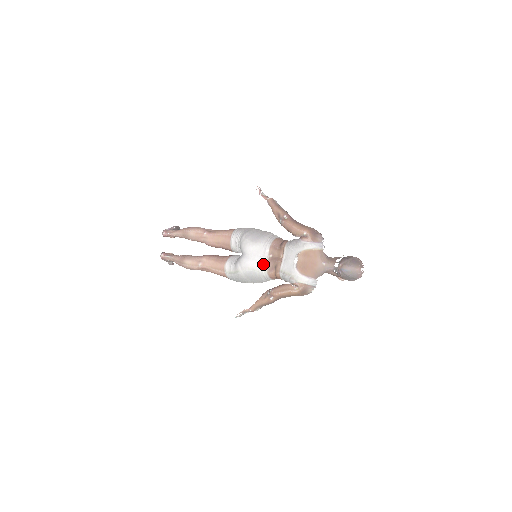
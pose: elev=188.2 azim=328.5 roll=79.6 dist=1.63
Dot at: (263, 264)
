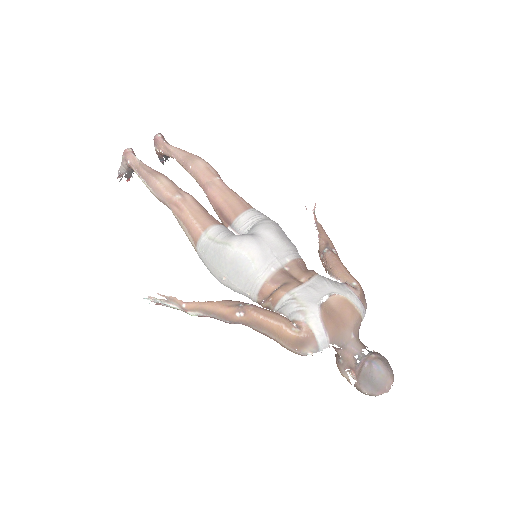
Dot at: (271, 266)
